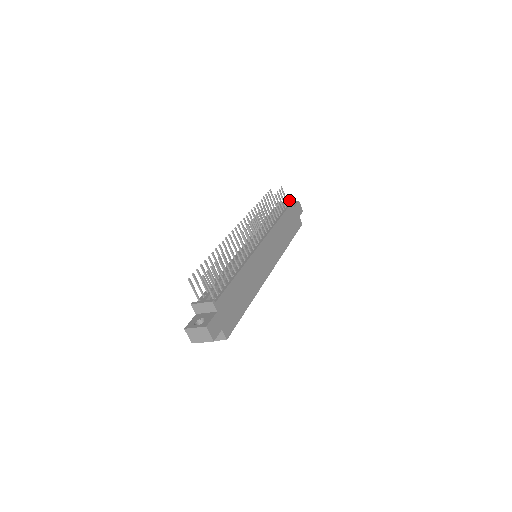
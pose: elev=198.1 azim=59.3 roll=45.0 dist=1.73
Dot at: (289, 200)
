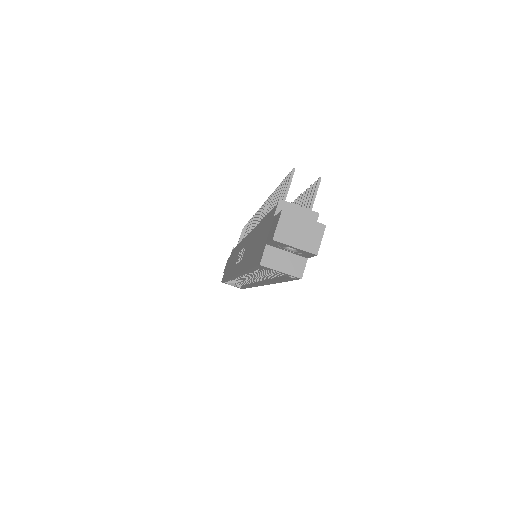
Dot at: occluded
